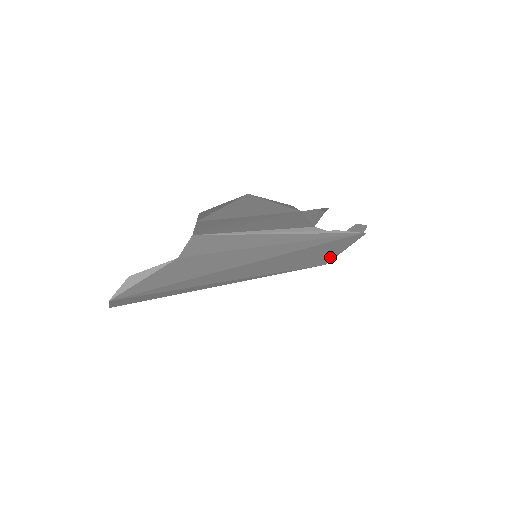
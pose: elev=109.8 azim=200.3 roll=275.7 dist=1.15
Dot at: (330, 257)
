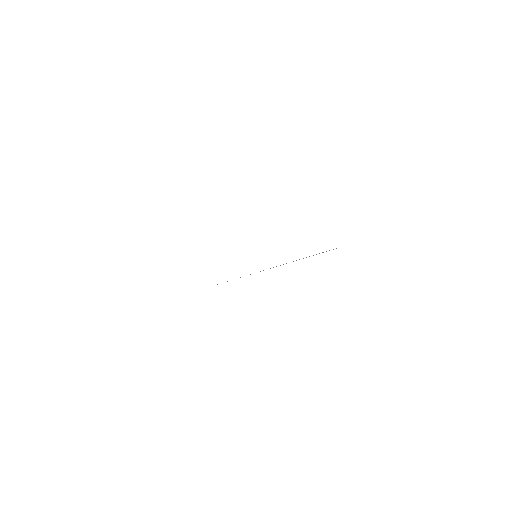
Dot at: occluded
